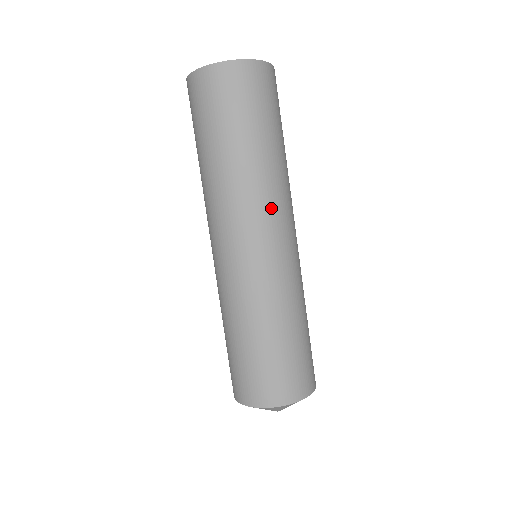
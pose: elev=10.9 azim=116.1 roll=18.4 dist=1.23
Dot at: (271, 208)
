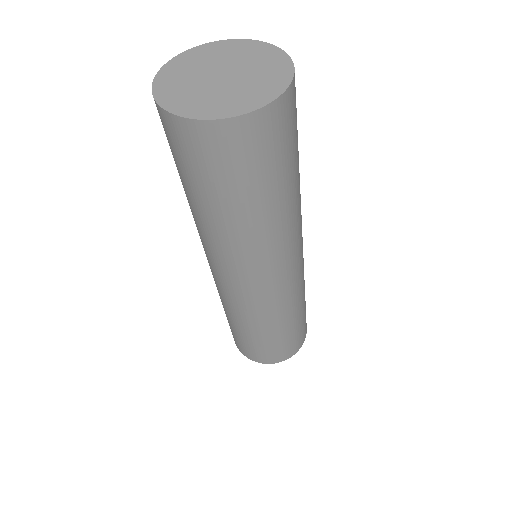
Dot at: (290, 246)
